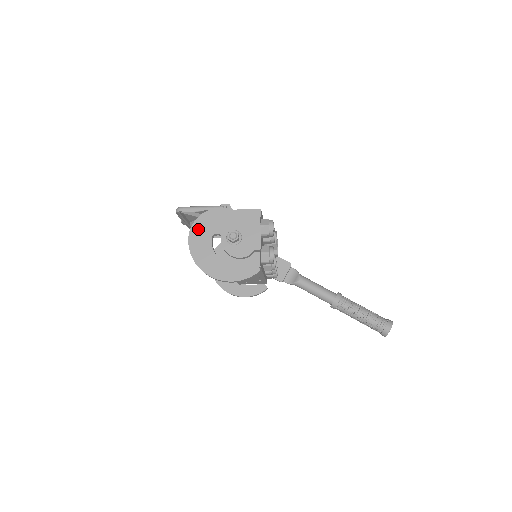
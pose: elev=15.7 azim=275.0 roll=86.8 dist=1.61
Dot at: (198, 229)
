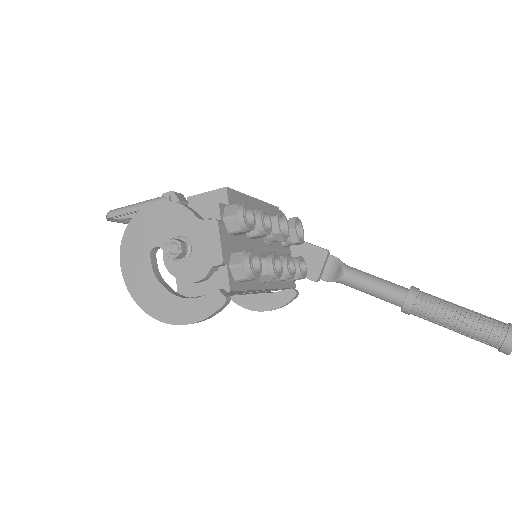
Dot at: (130, 244)
